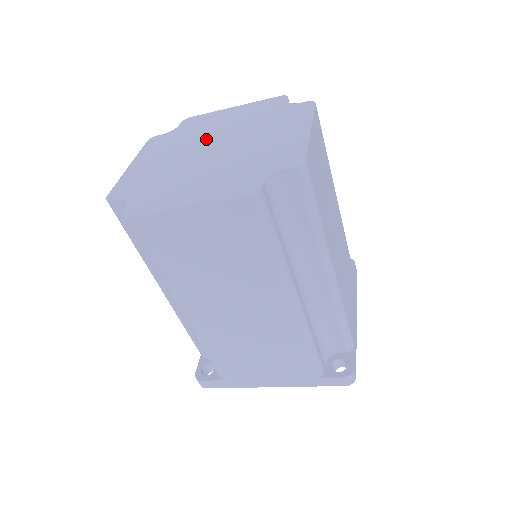
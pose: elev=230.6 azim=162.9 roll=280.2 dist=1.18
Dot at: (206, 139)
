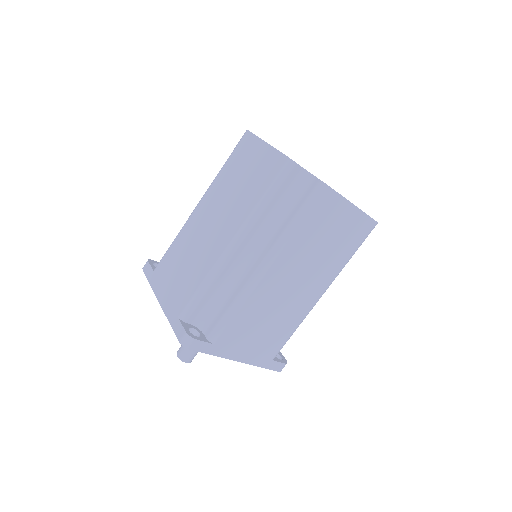
Dot at: occluded
